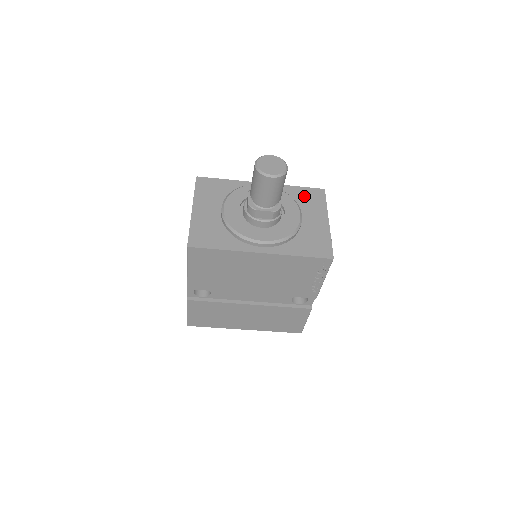
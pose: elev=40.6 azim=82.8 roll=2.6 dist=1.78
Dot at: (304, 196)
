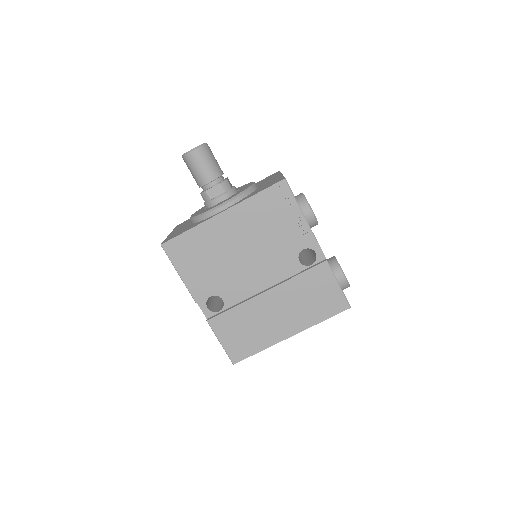
Dot at: (262, 181)
